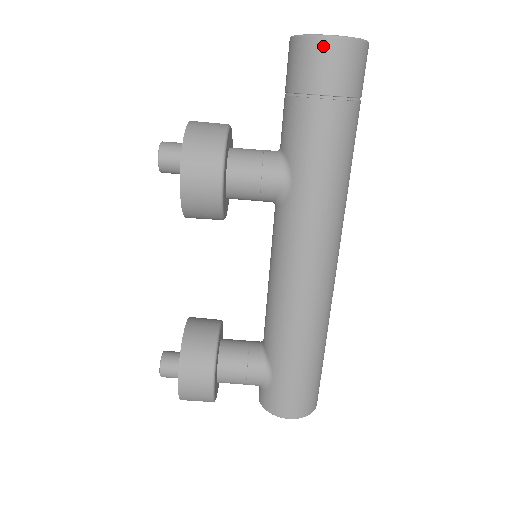
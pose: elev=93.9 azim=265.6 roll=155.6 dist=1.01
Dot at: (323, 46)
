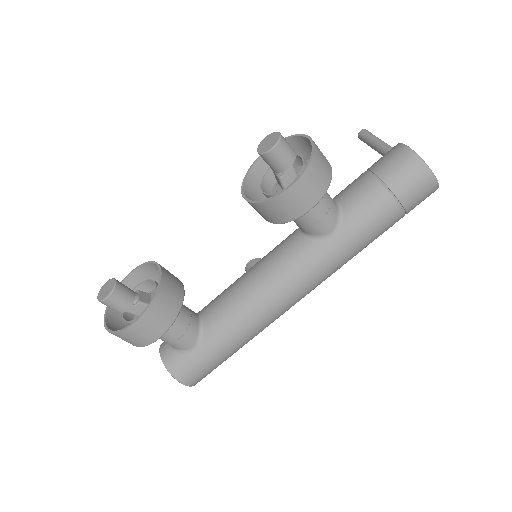
Dot at: (427, 177)
